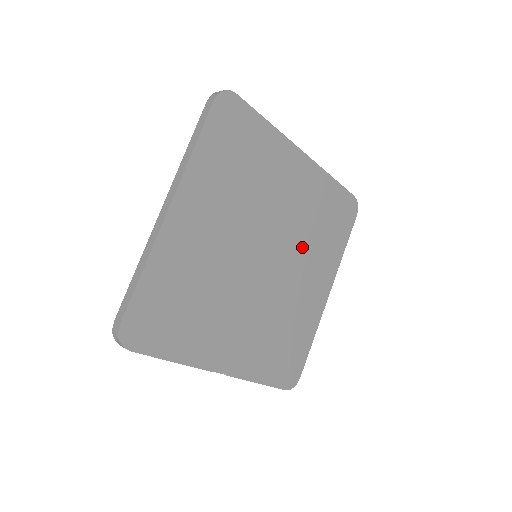
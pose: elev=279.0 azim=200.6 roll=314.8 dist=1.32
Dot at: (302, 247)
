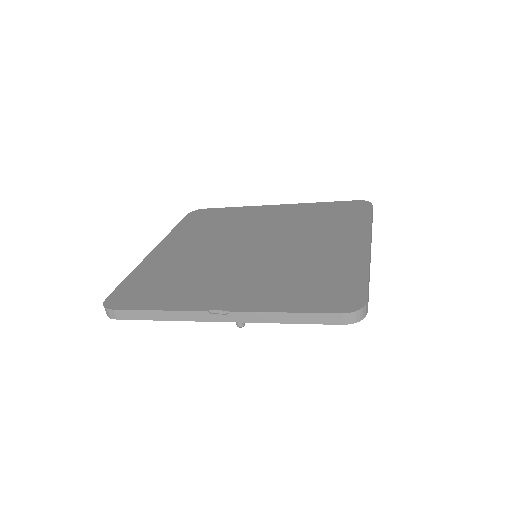
Dot at: (303, 233)
